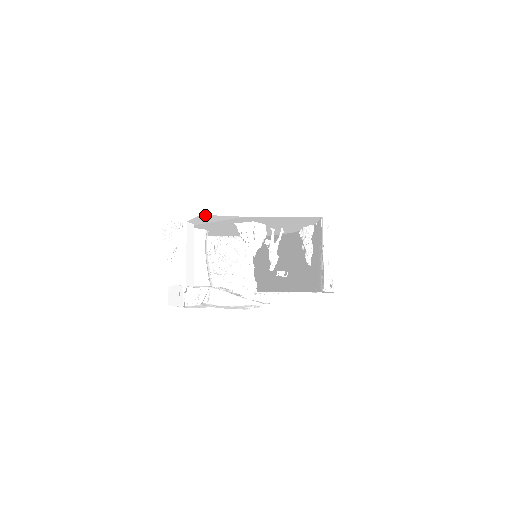
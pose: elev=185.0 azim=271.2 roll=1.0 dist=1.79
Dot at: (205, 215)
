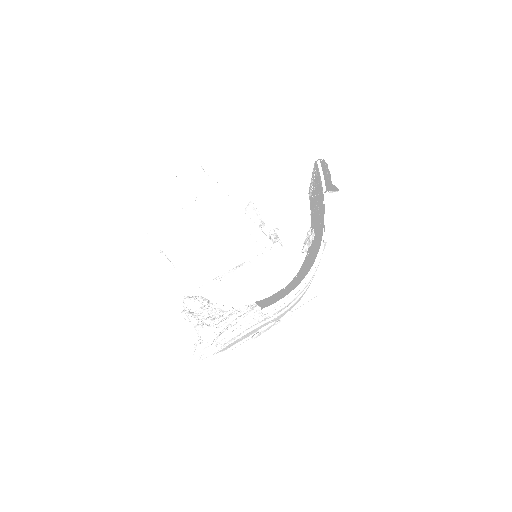
Dot at: occluded
